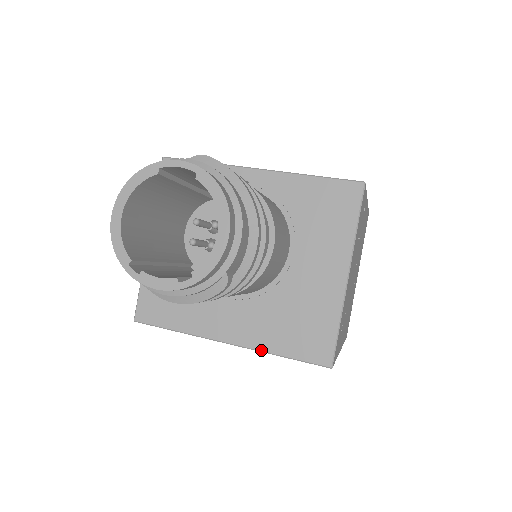
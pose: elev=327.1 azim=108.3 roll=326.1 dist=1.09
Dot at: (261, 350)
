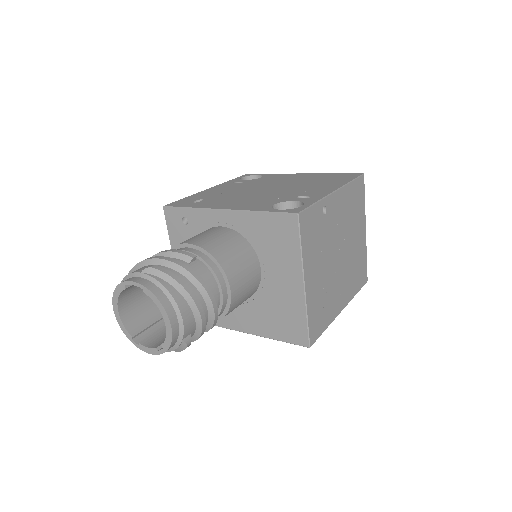
Dot at: (263, 336)
